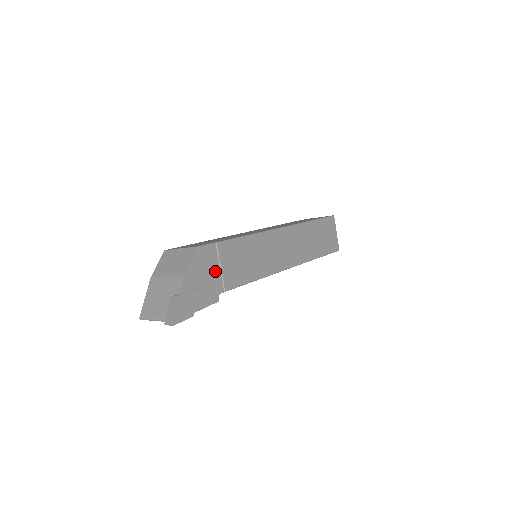
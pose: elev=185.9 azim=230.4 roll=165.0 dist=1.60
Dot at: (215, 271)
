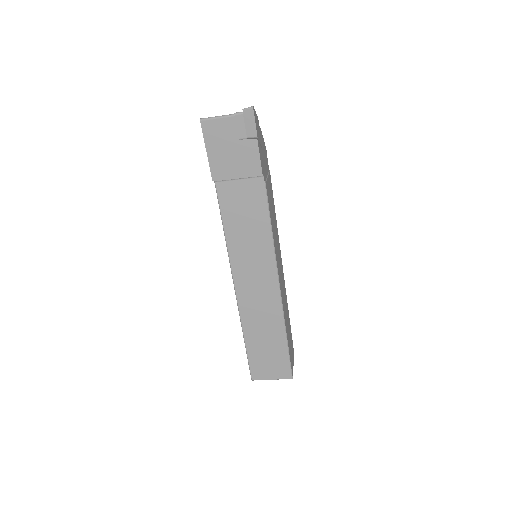
Dot at: (266, 170)
